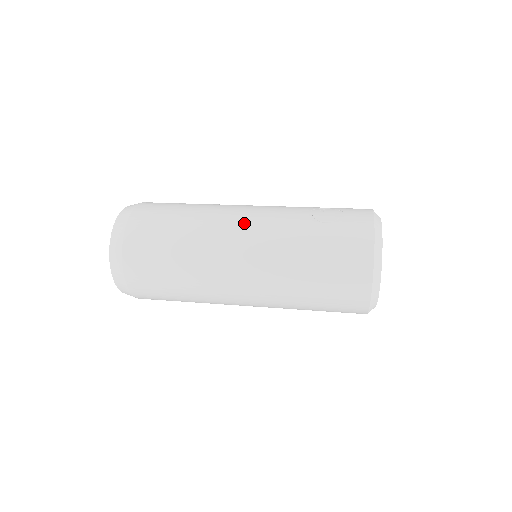
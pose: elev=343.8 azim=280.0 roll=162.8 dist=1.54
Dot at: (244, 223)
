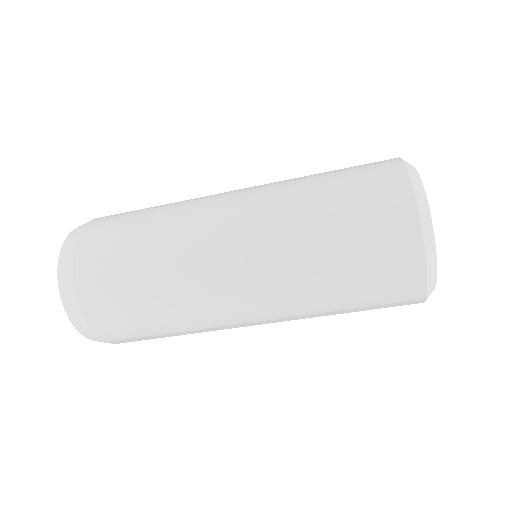
Dot at: occluded
